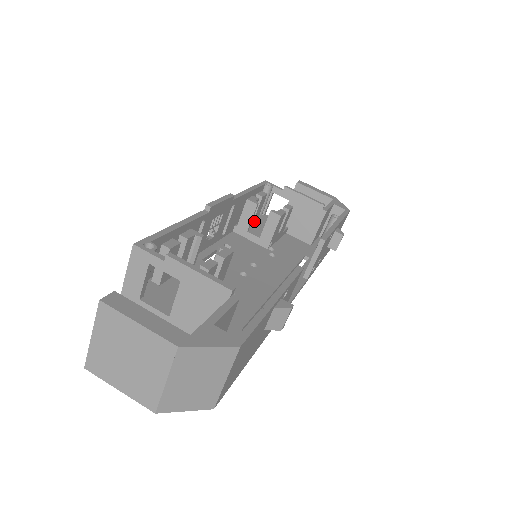
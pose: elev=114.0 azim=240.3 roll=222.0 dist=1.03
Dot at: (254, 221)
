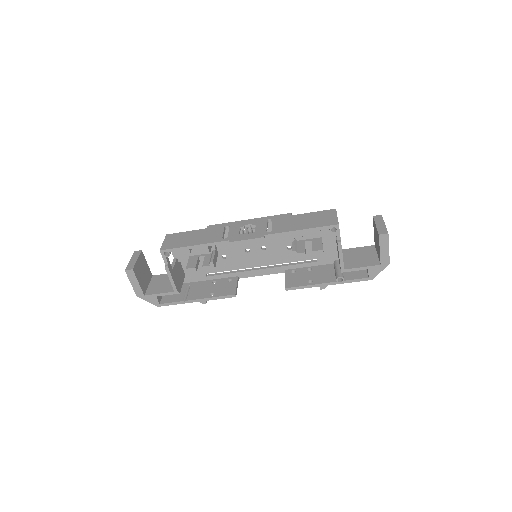
Dot at: occluded
